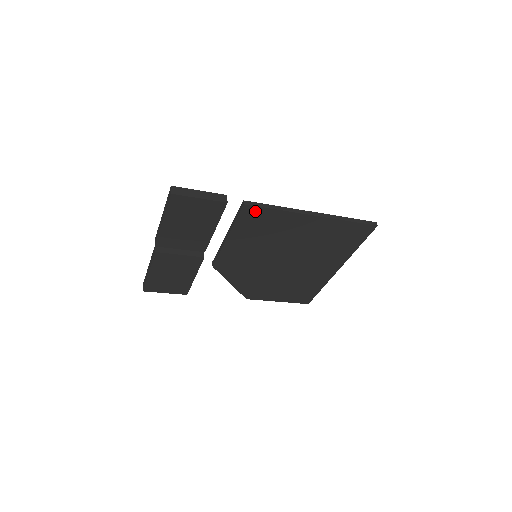
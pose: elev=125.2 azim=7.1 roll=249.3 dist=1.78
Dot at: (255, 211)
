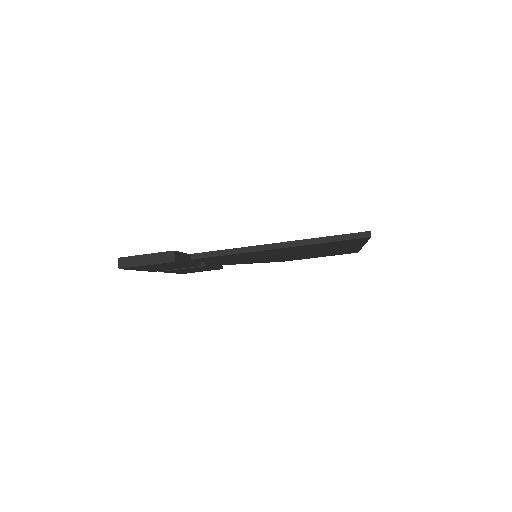
Dot at: (210, 258)
